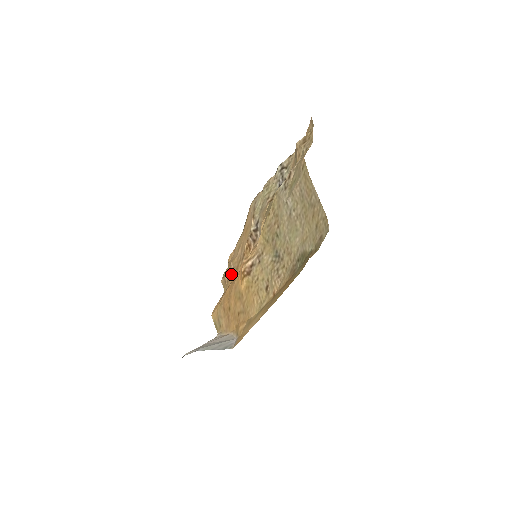
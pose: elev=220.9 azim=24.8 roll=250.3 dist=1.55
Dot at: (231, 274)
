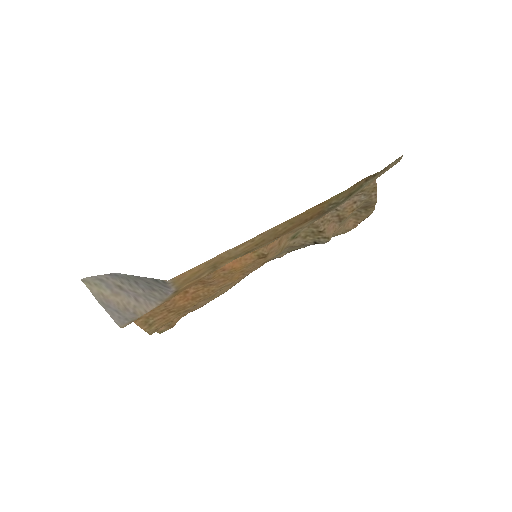
Dot at: occluded
